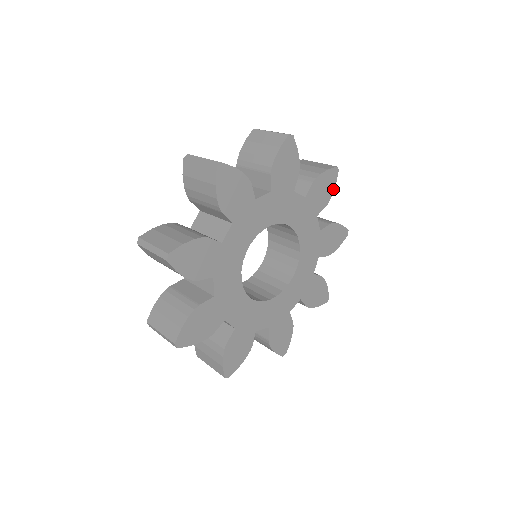
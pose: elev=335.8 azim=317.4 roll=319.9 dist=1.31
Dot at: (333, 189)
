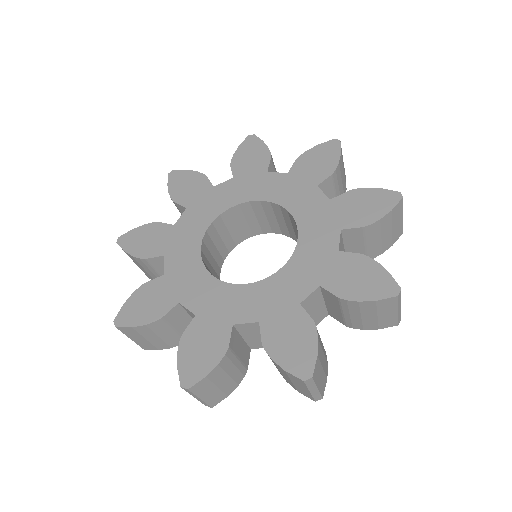
Dot at: (384, 214)
